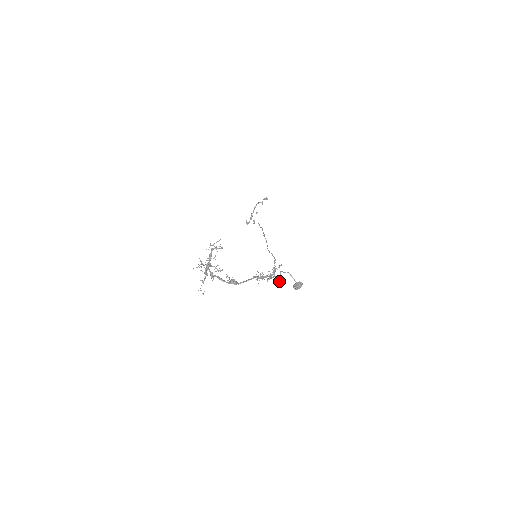
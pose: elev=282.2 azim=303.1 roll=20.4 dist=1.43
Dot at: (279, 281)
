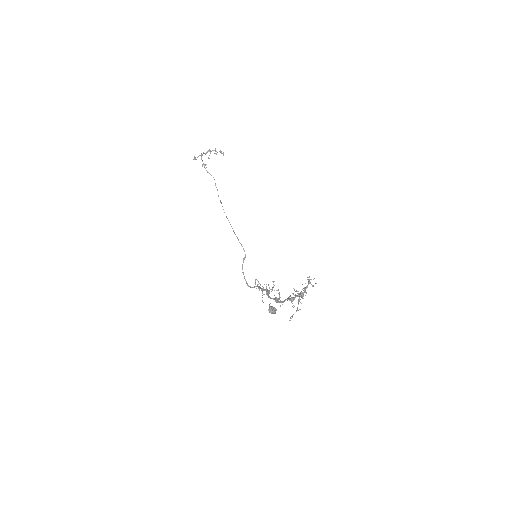
Dot at: occluded
